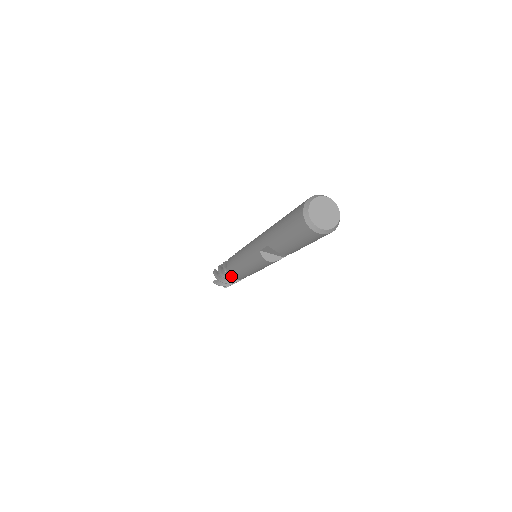
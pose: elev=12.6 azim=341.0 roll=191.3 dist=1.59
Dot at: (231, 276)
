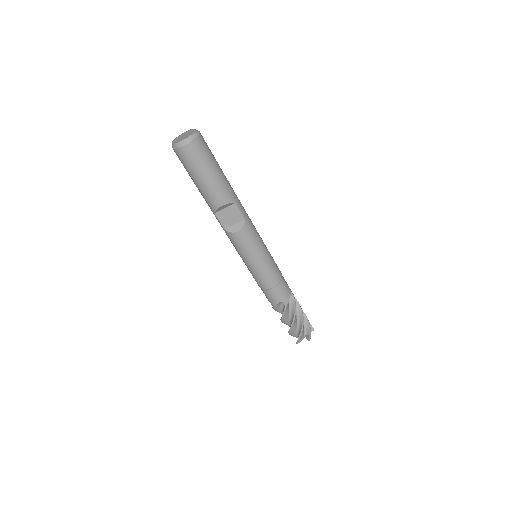
Dot at: (275, 304)
